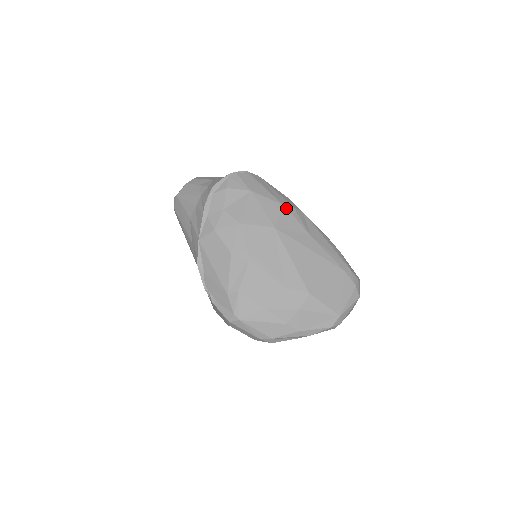
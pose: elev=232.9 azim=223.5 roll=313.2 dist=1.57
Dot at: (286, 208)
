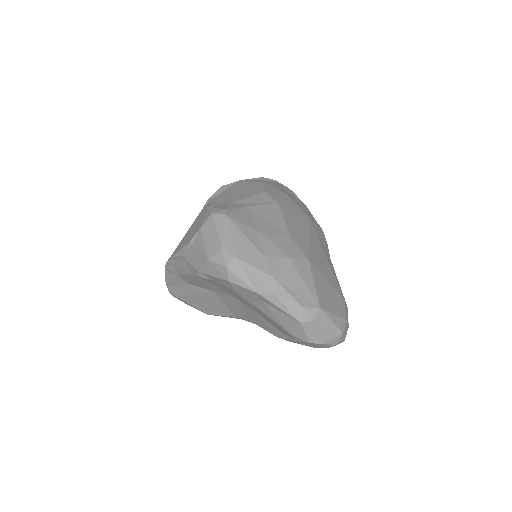
Dot at: occluded
